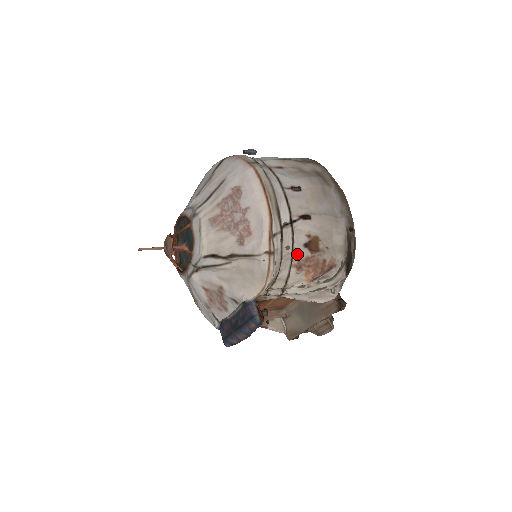
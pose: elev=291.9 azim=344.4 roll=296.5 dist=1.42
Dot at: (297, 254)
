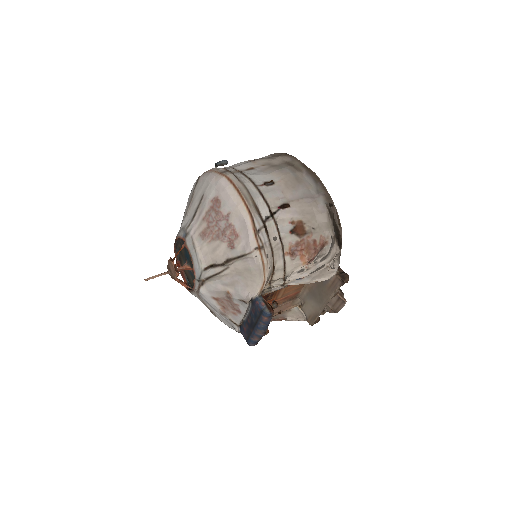
Dot at: (286, 242)
